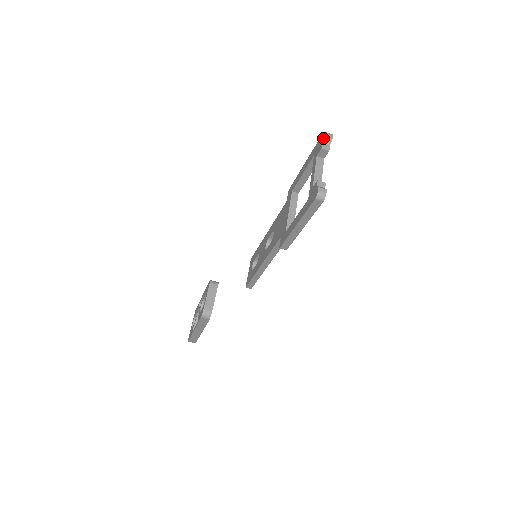
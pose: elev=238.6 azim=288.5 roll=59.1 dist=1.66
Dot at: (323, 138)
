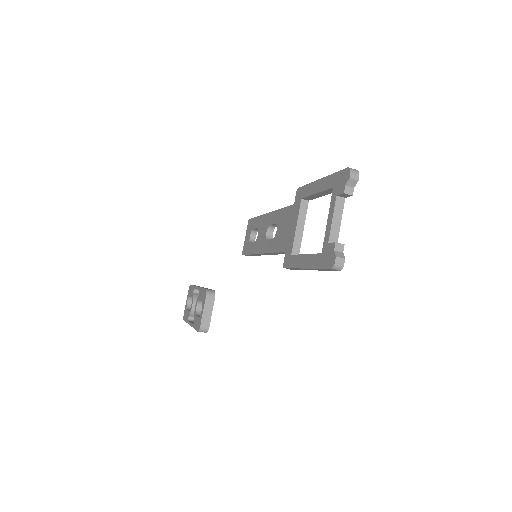
Dot at: (347, 179)
